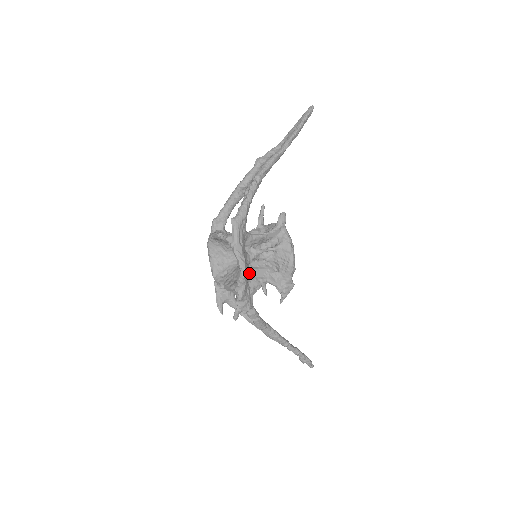
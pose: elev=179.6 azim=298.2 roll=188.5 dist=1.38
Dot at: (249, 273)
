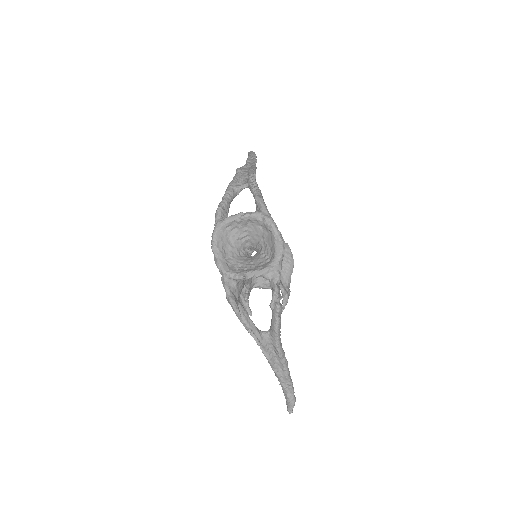
Dot at: occluded
